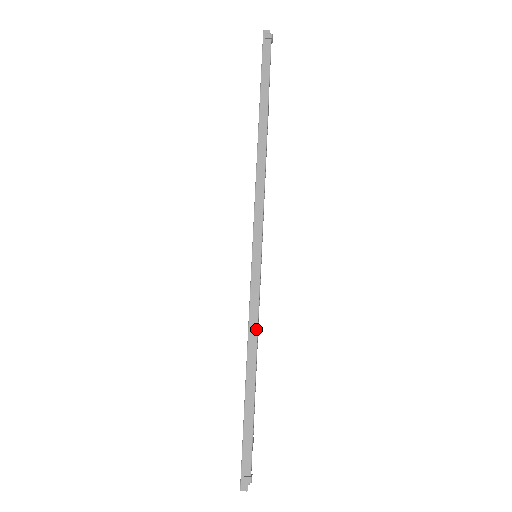
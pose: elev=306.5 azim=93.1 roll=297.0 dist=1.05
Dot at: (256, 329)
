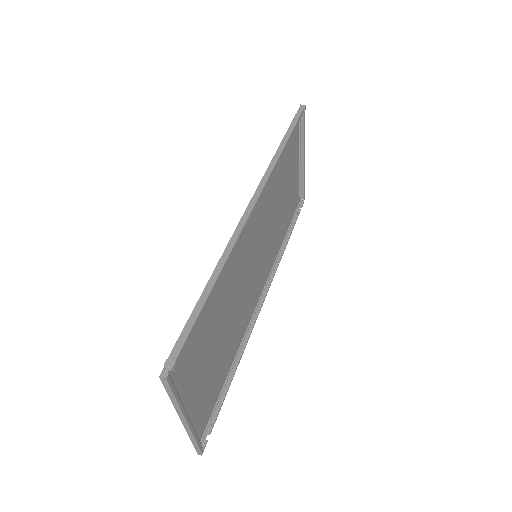
Dot at: (228, 253)
